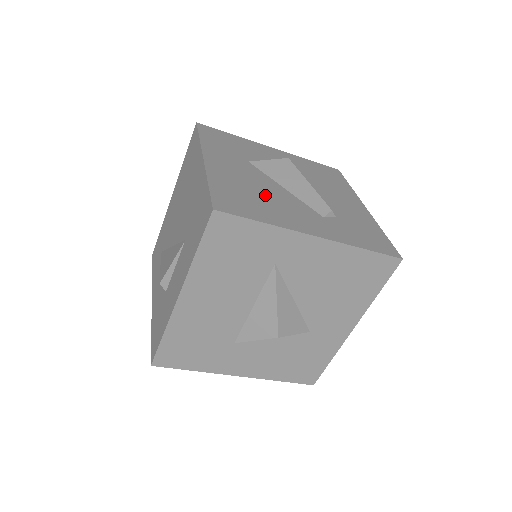
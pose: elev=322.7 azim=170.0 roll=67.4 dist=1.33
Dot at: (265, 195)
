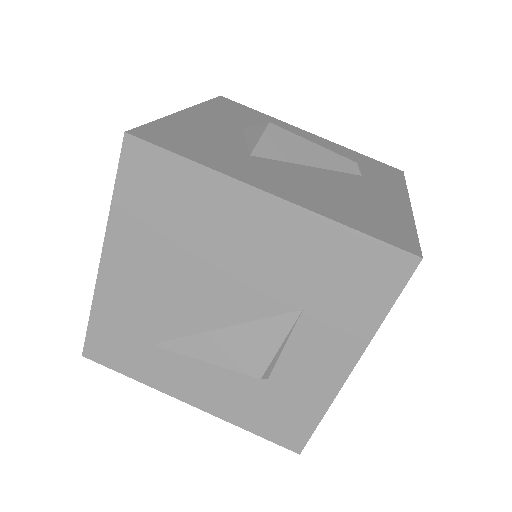
Dot at: (344, 192)
